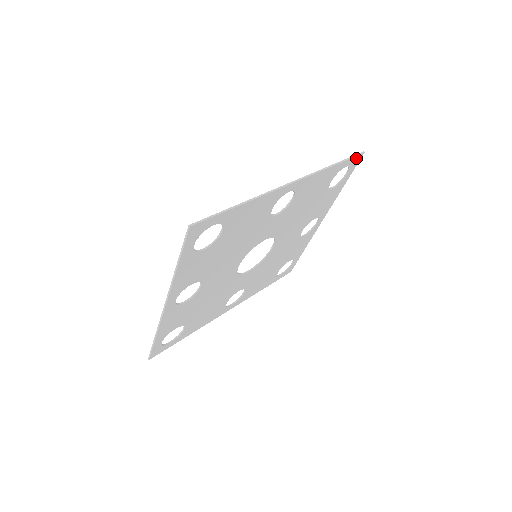
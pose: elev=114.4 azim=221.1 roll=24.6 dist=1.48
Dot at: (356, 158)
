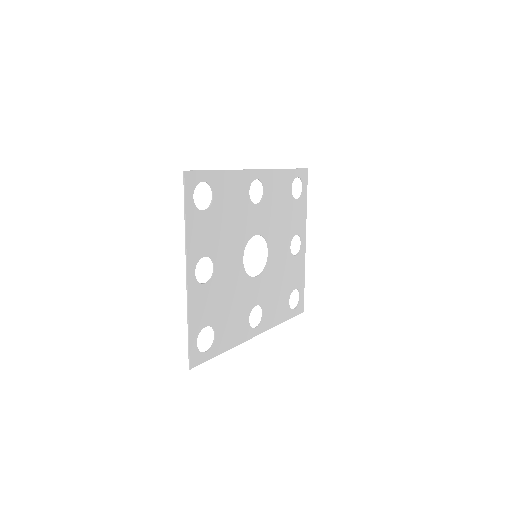
Dot at: (303, 172)
